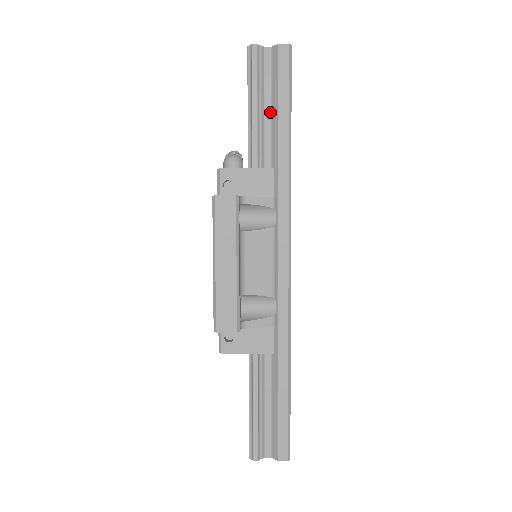
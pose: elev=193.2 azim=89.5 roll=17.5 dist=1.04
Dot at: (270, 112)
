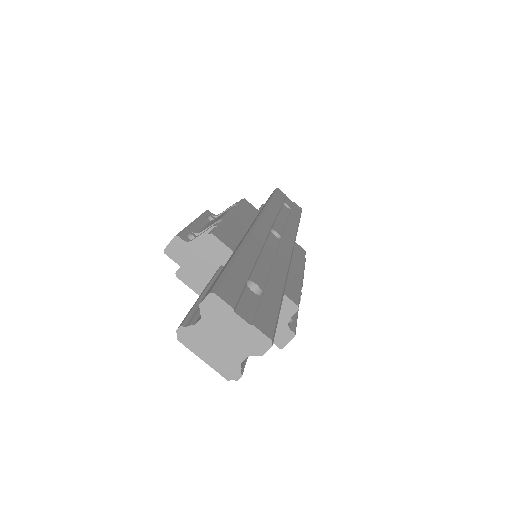
Dot at: occluded
